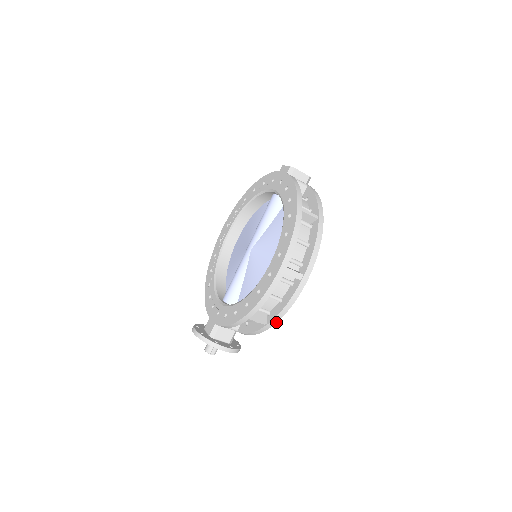
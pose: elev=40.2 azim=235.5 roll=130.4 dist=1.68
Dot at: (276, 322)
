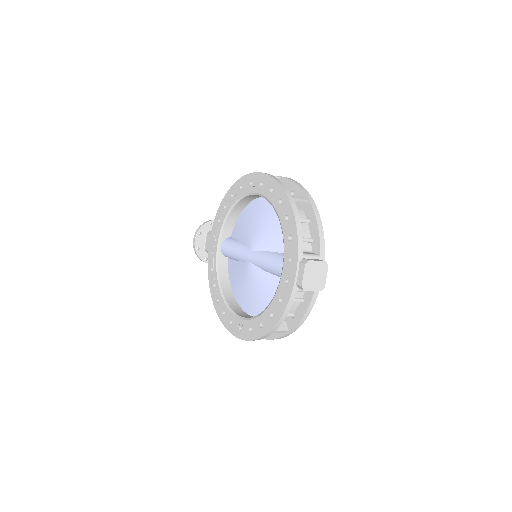
Dot at: occluded
